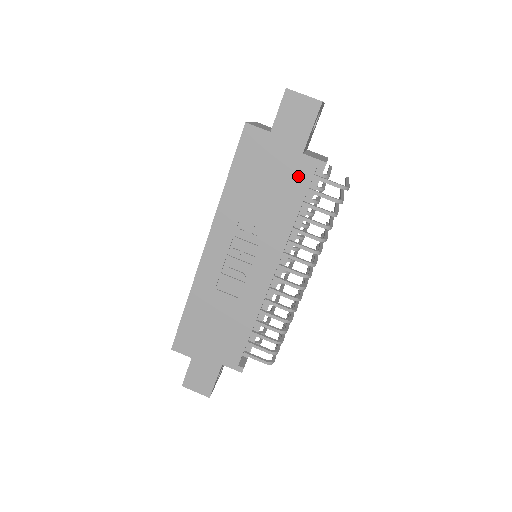
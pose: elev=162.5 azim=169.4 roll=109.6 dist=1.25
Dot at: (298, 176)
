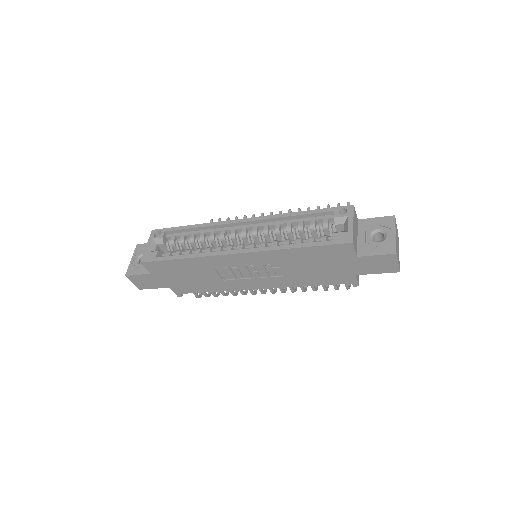
Dot at: (338, 278)
